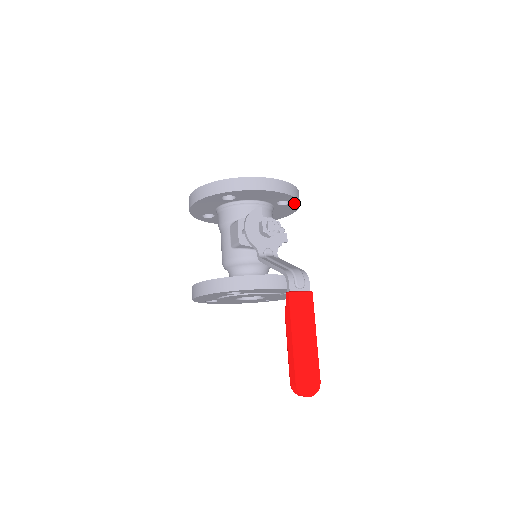
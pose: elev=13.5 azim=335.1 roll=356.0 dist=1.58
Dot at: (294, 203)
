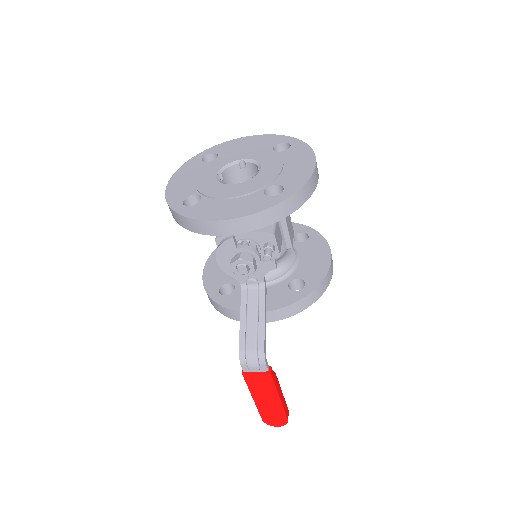
Dot at: occluded
